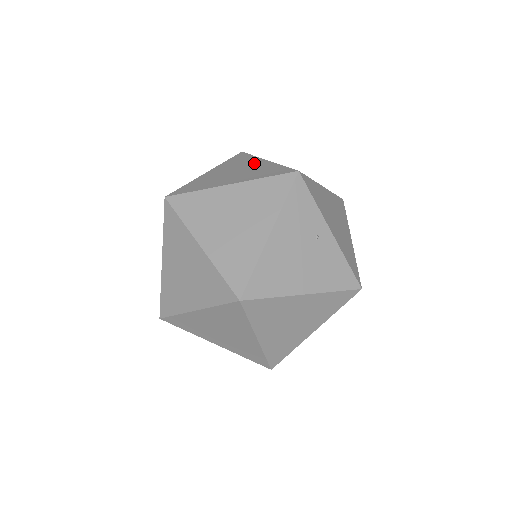
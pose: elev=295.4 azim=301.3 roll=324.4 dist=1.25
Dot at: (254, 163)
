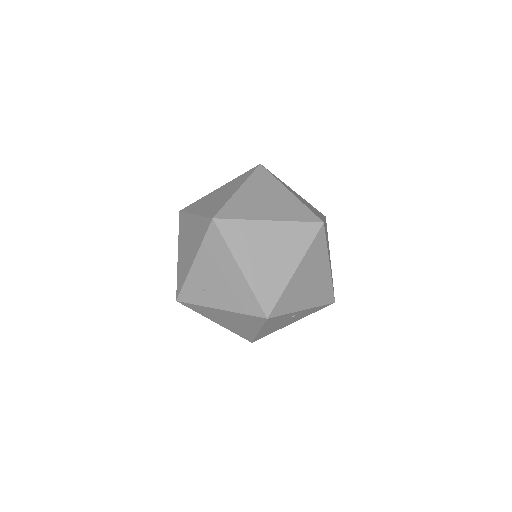
Dot at: (230, 270)
